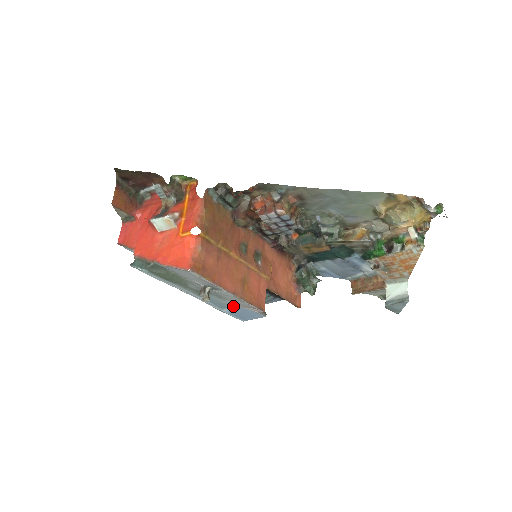
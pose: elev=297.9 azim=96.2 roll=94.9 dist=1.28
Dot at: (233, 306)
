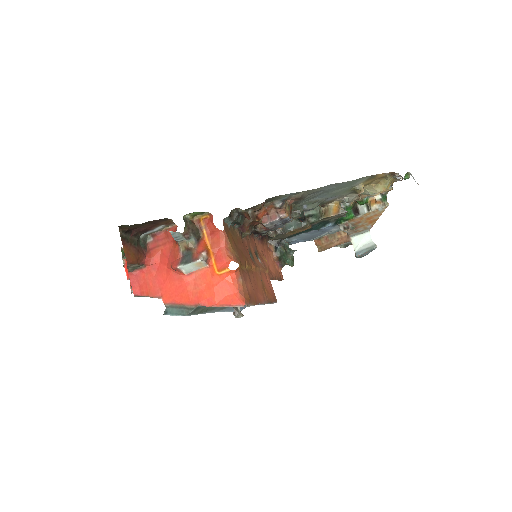
Dot at: occluded
